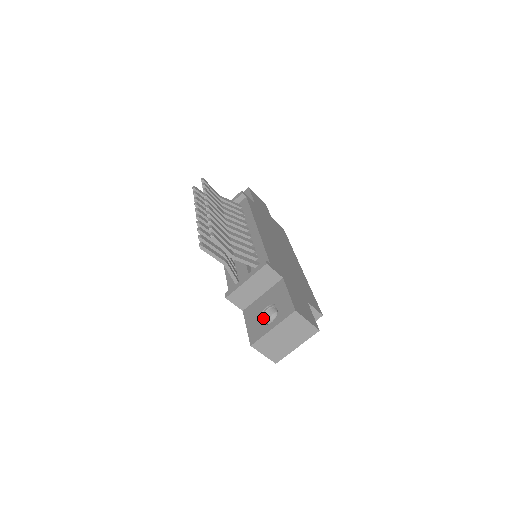
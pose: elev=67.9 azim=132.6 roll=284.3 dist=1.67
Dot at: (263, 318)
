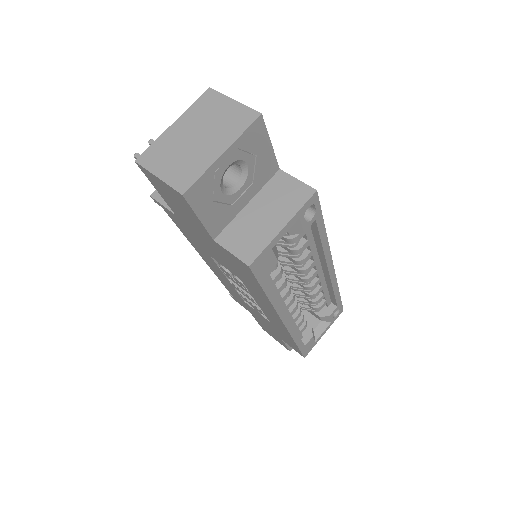
Dot at: occluded
